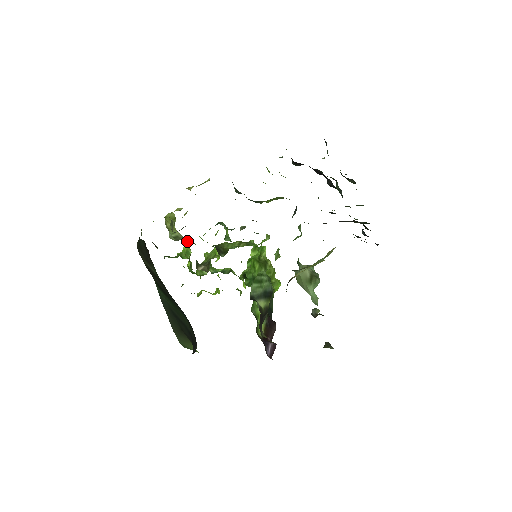
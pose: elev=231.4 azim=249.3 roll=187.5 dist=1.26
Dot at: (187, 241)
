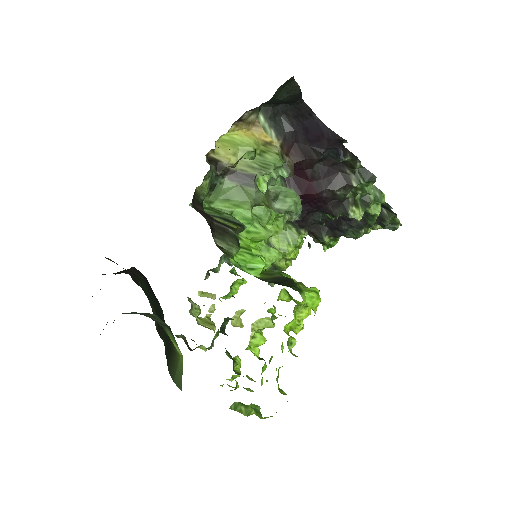
Dot at: occluded
